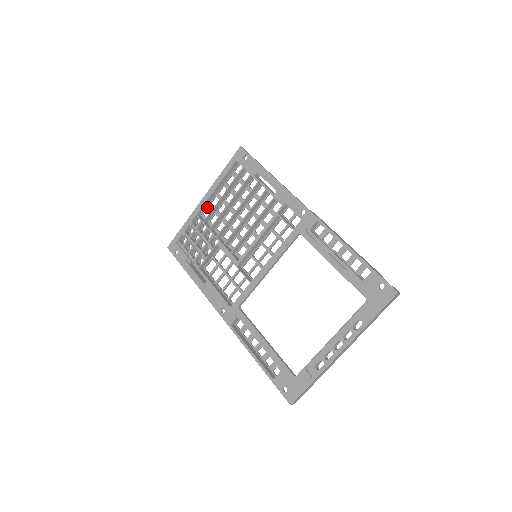
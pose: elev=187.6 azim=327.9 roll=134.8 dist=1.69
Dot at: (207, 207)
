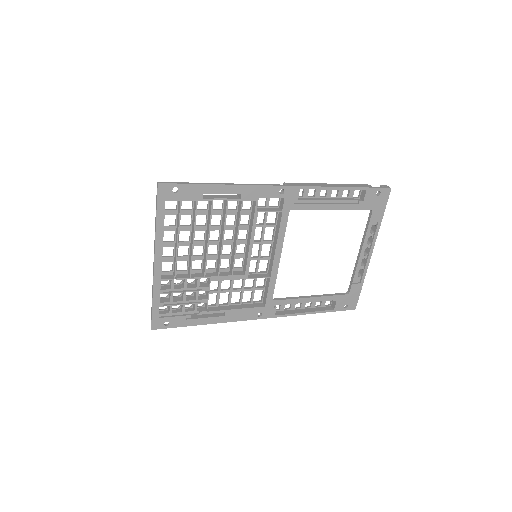
Dot at: occluded
